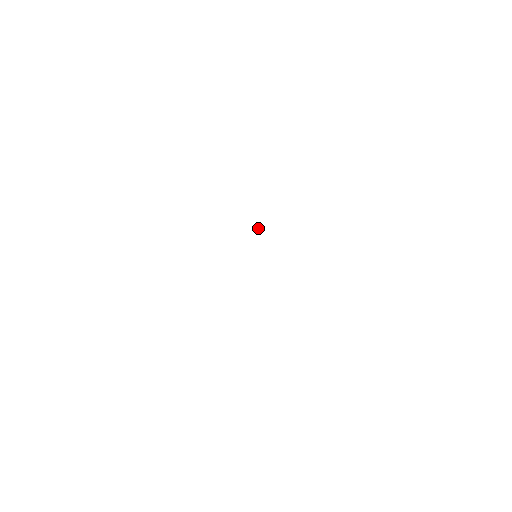
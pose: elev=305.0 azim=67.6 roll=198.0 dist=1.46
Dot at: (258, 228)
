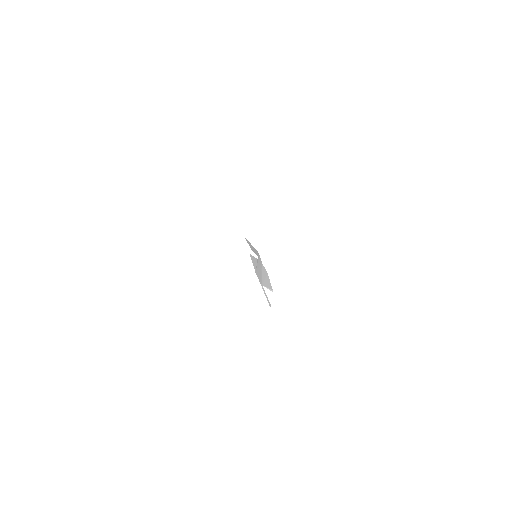
Dot at: (257, 260)
